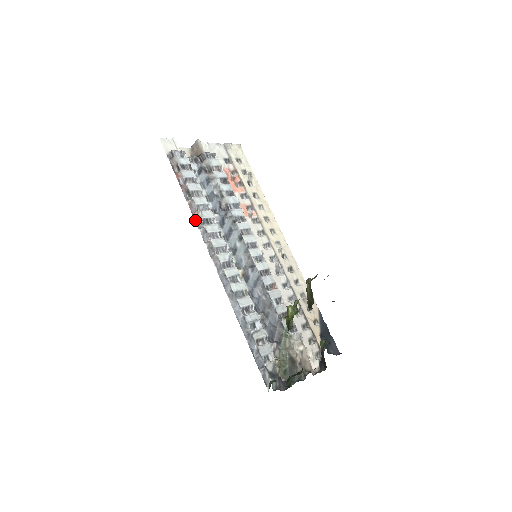
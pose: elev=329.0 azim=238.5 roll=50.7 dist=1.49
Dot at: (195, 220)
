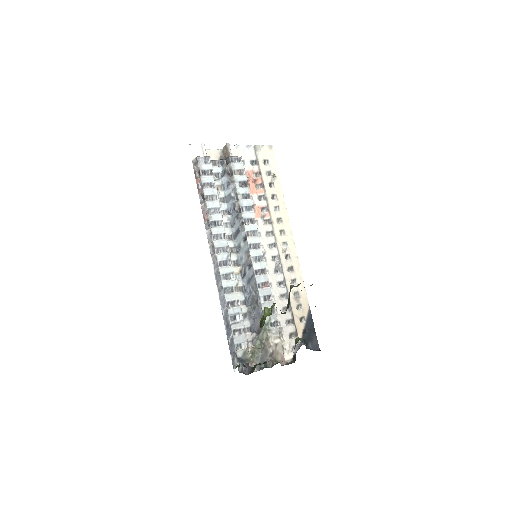
Dot at: (204, 222)
